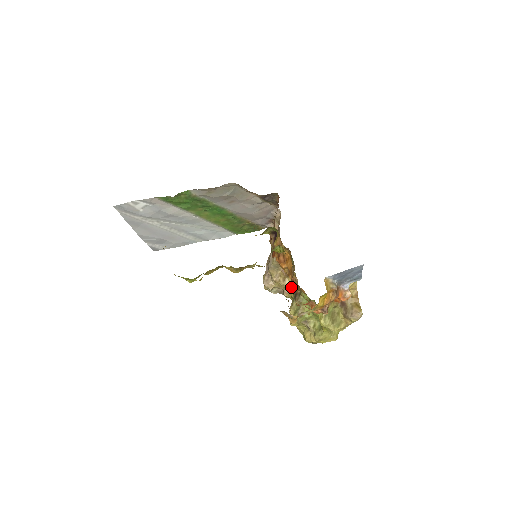
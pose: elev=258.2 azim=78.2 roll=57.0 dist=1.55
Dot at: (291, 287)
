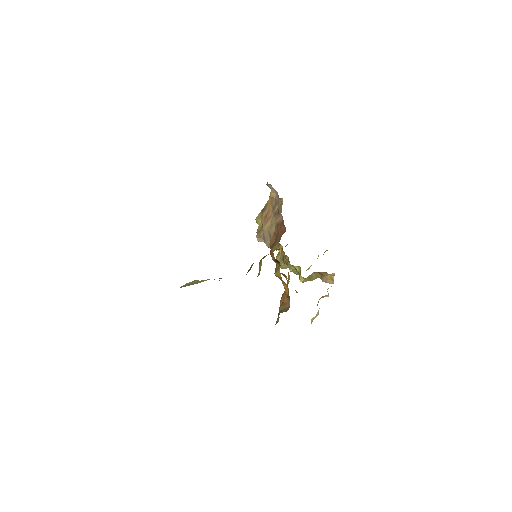
Dot at: occluded
